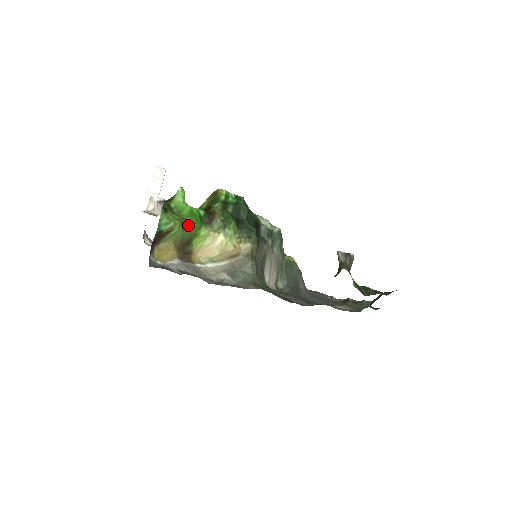
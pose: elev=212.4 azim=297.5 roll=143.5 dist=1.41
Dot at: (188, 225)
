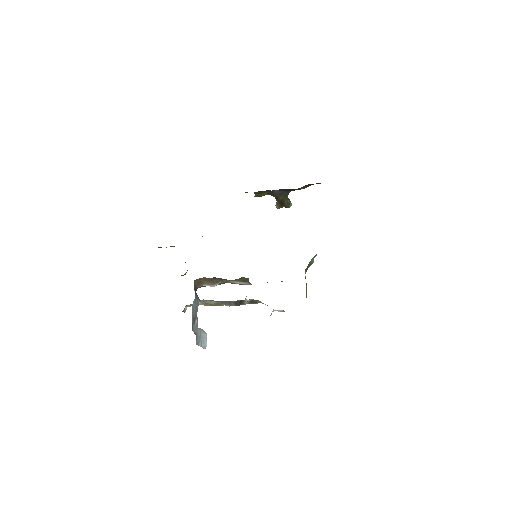
Dot at: occluded
